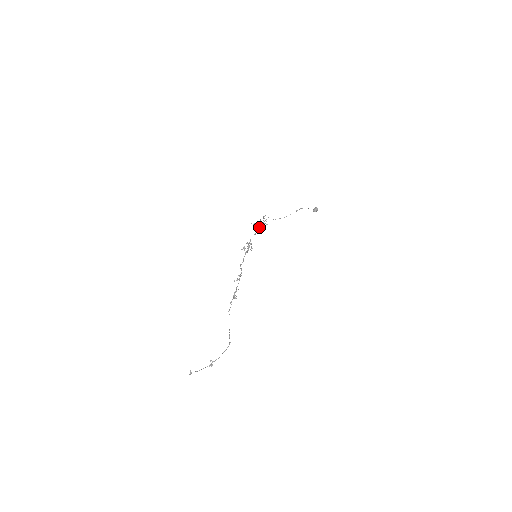
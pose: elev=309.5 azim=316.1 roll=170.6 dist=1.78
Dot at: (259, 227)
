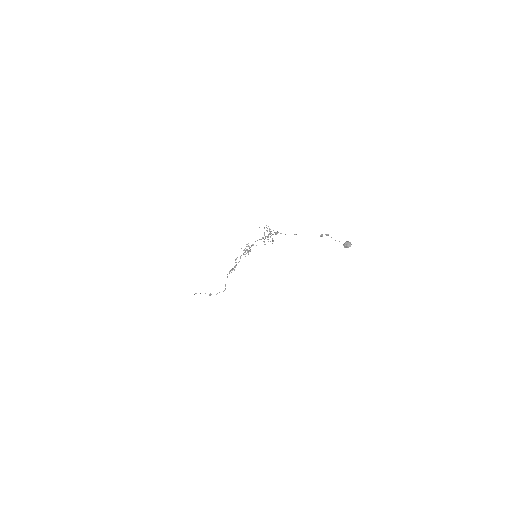
Dot at: (265, 237)
